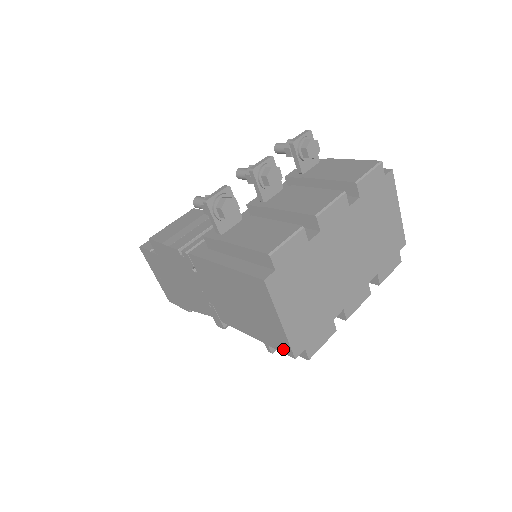
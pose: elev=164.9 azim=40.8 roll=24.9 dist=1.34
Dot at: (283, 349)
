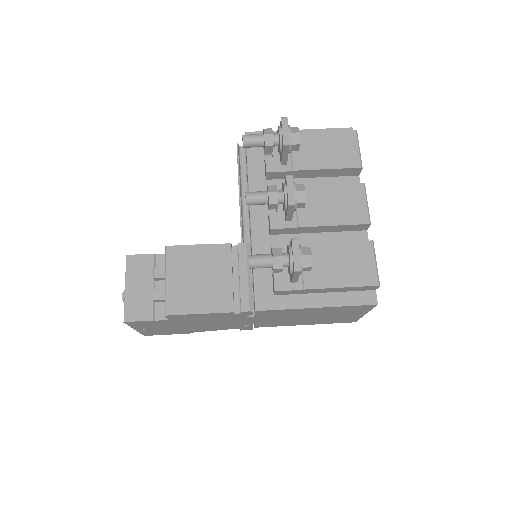
Dot at: (345, 322)
